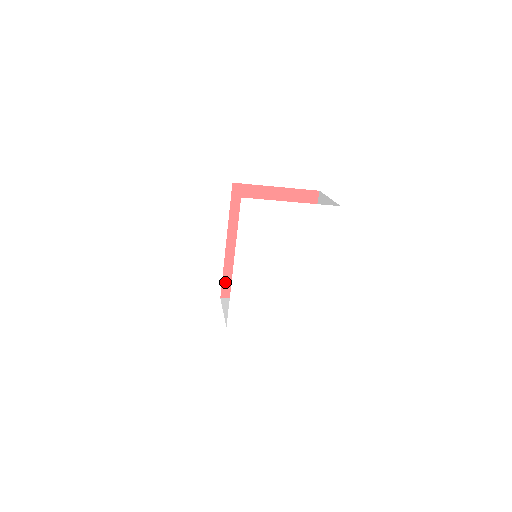
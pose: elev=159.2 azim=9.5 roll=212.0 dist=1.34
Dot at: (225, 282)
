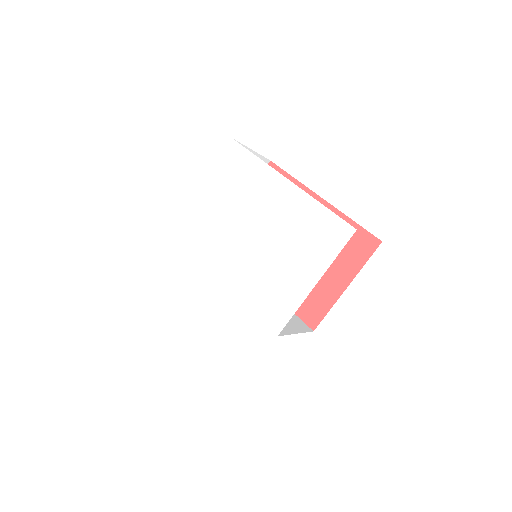
Dot at: (300, 313)
